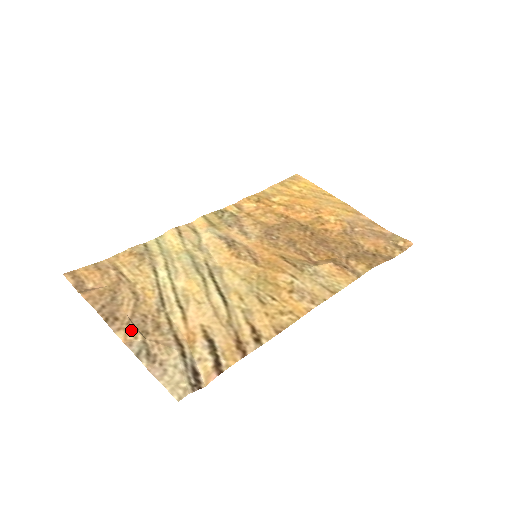
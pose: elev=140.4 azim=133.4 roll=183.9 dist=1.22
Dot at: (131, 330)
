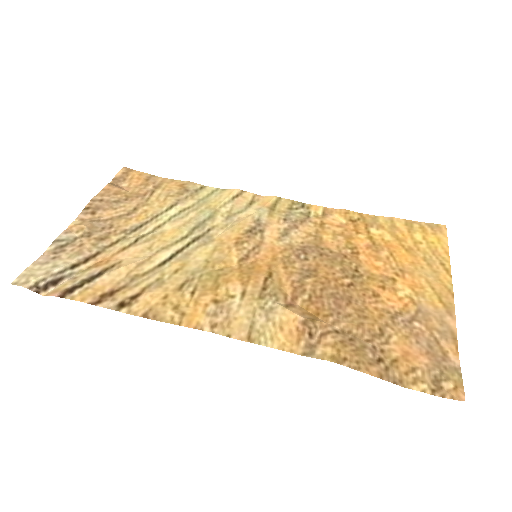
Dot at: (83, 225)
